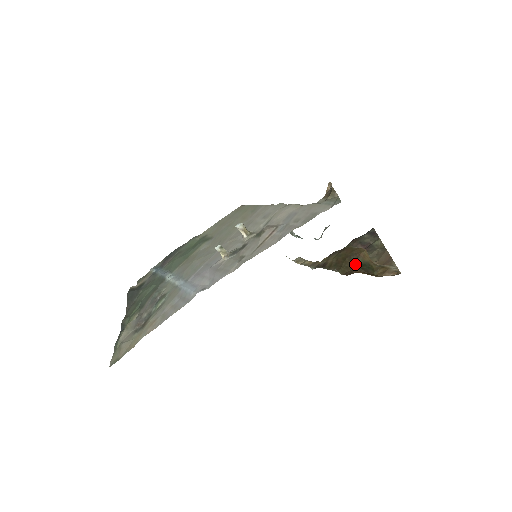
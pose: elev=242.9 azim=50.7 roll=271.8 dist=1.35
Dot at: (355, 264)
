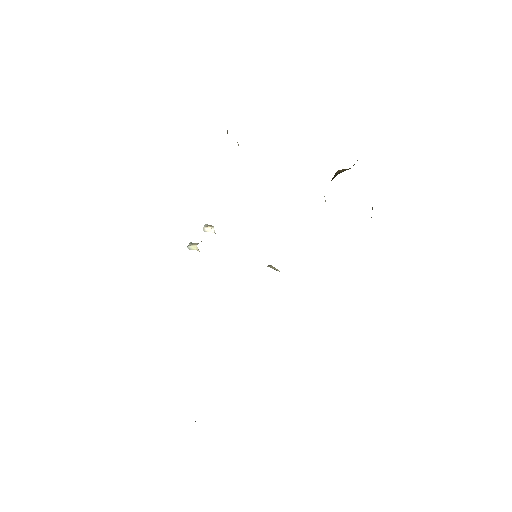
Dot at: (332, 179)
